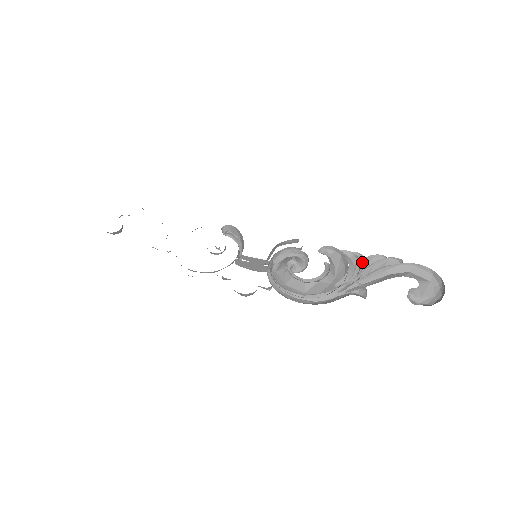
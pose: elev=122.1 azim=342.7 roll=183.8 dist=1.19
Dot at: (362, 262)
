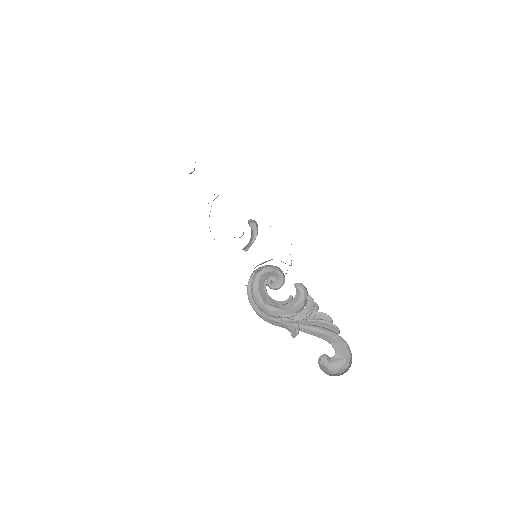
Dot at: (314, 313)
